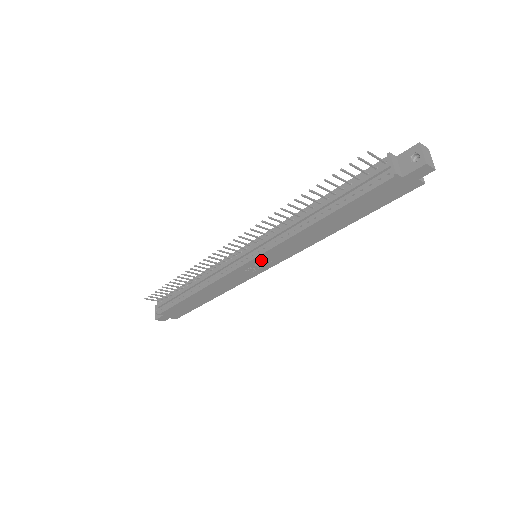
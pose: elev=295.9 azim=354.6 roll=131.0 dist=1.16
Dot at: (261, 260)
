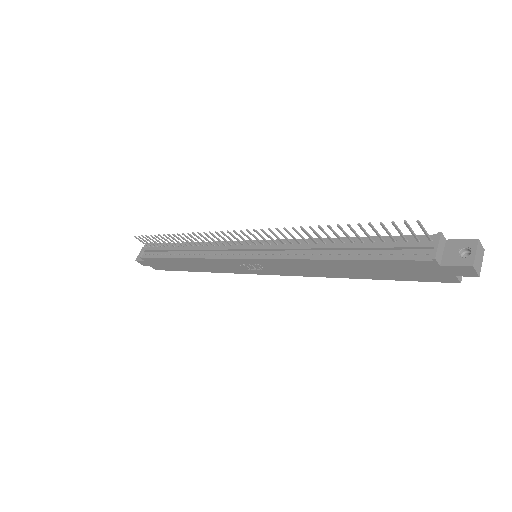
Dot at: (258, 263)
